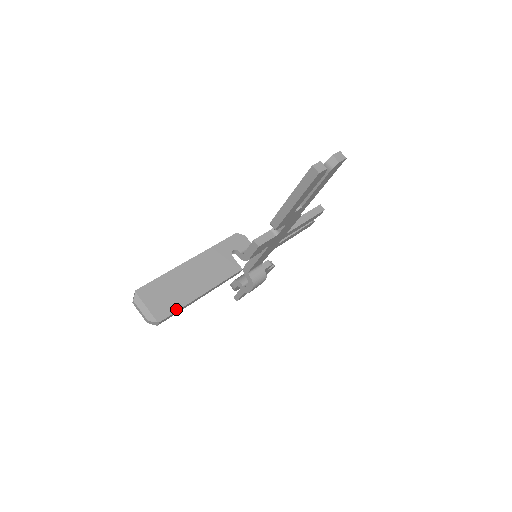
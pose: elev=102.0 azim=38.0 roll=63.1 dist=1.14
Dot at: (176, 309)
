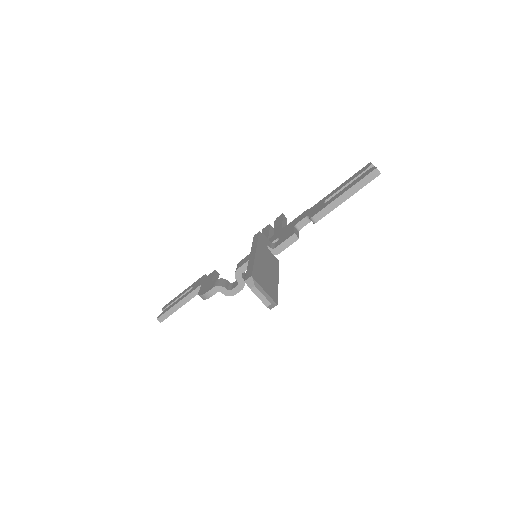
Dot at: (277, 293)
